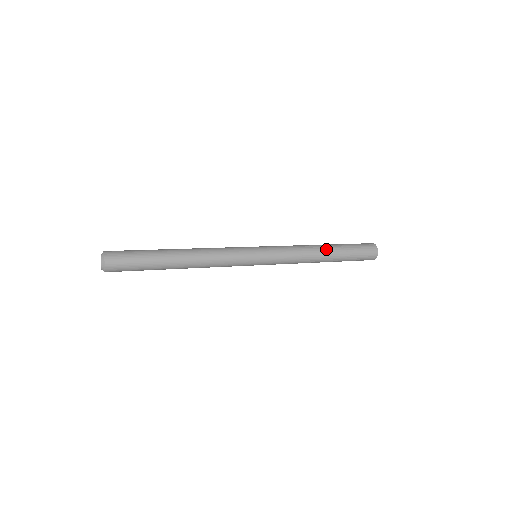
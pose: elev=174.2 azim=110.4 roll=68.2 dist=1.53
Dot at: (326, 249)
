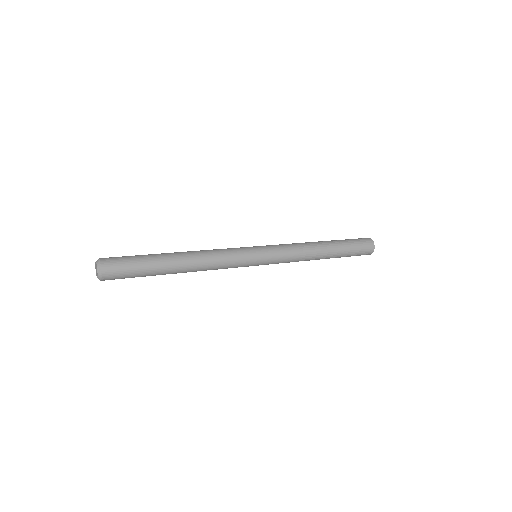
Dot at: (324, 244)
